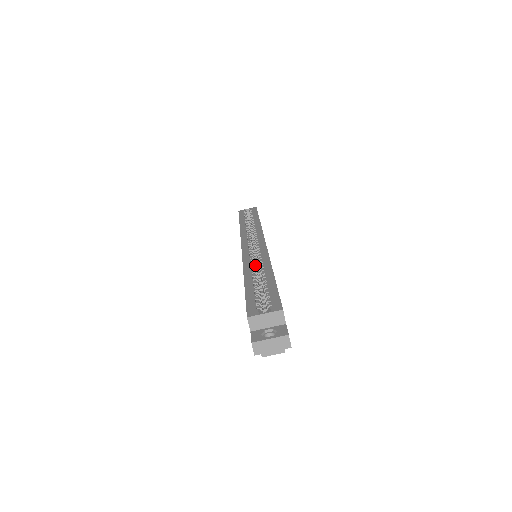
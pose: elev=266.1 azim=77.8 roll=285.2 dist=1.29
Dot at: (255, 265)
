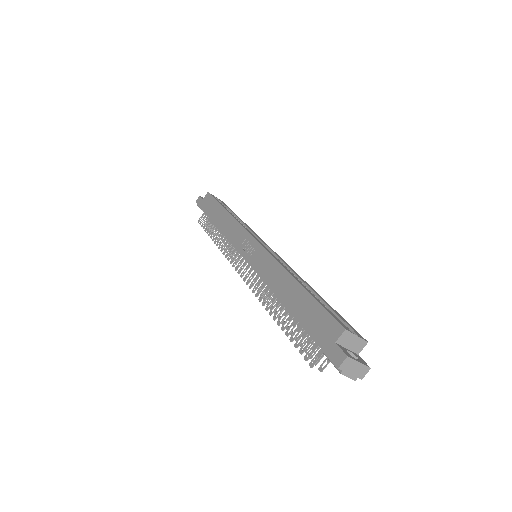
Dot at: occluded
